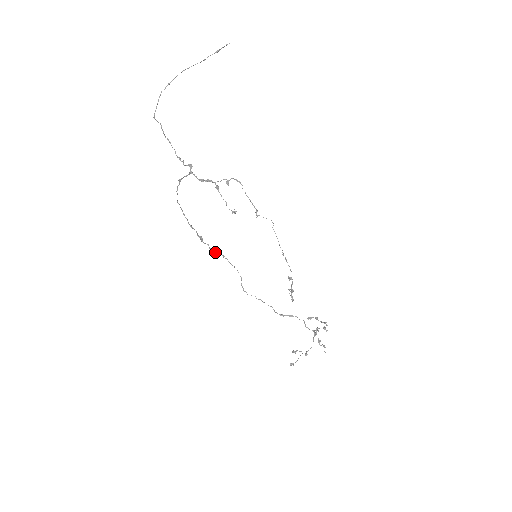
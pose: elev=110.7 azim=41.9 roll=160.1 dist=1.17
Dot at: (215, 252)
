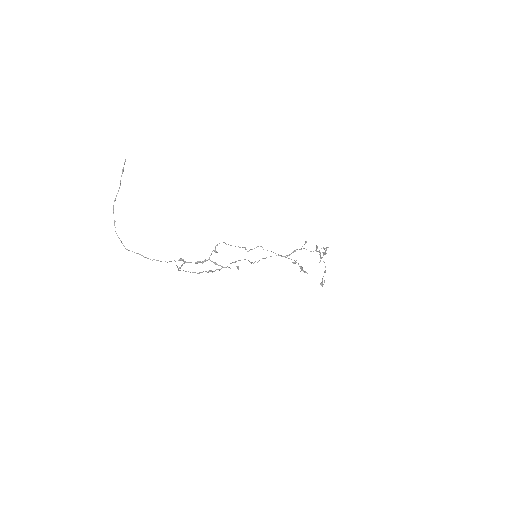
Dot at: occluded
